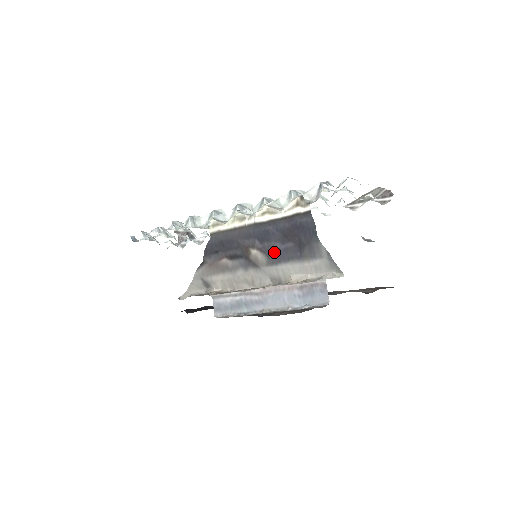
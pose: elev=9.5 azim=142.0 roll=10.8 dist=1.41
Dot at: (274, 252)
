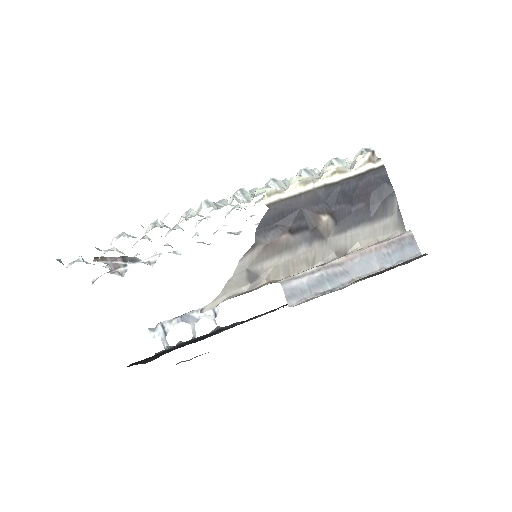
Dot at: (343, 217)
